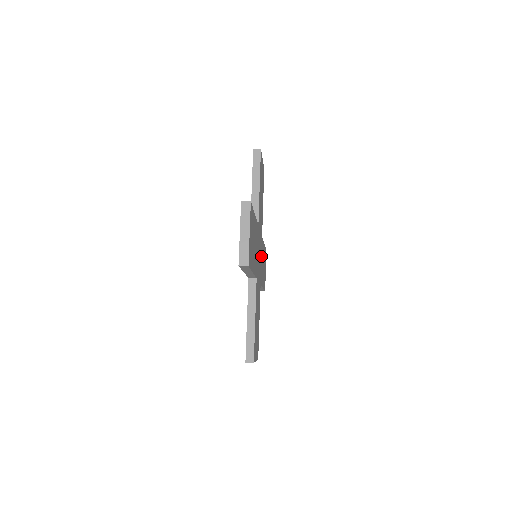
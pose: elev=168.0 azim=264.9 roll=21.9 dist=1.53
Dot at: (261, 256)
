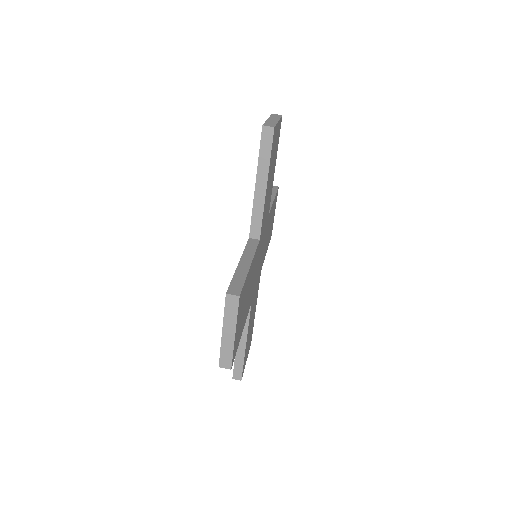
Dot at: (265, 238)
